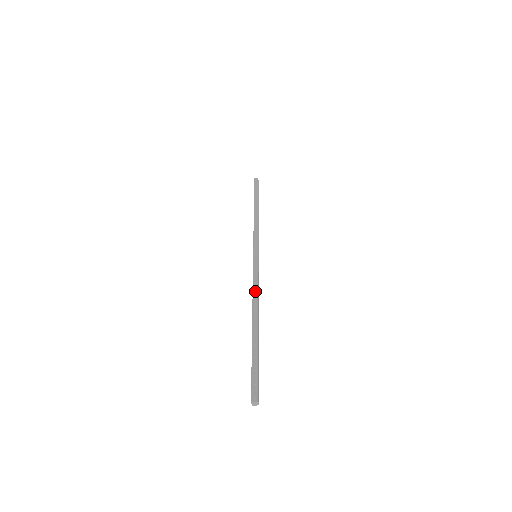
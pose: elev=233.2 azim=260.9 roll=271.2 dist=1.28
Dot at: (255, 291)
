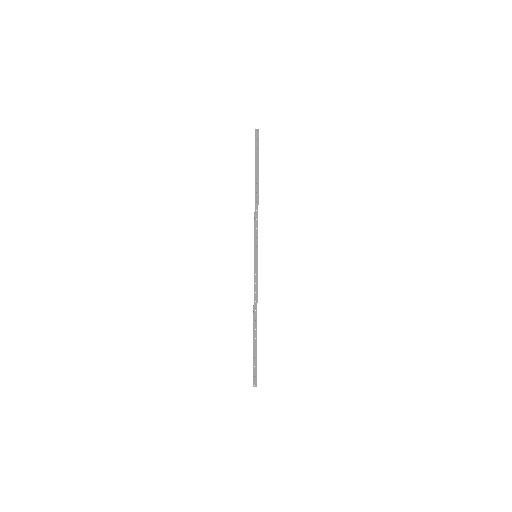
Dot at: (255, 299)
